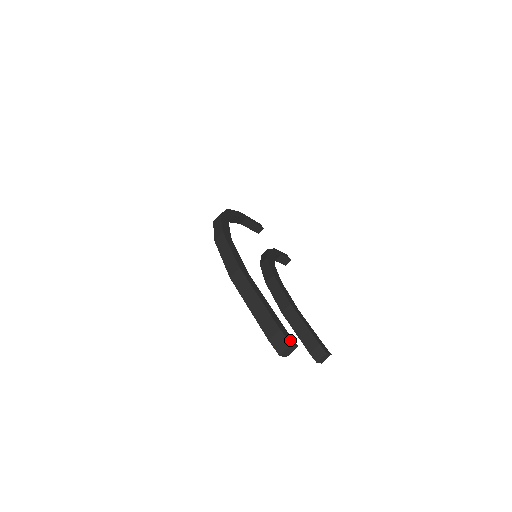
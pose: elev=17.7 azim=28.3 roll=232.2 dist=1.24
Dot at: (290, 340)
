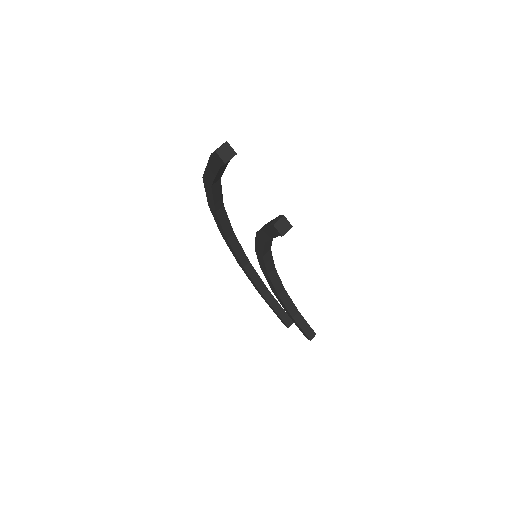
Dot at: (229, 146)
